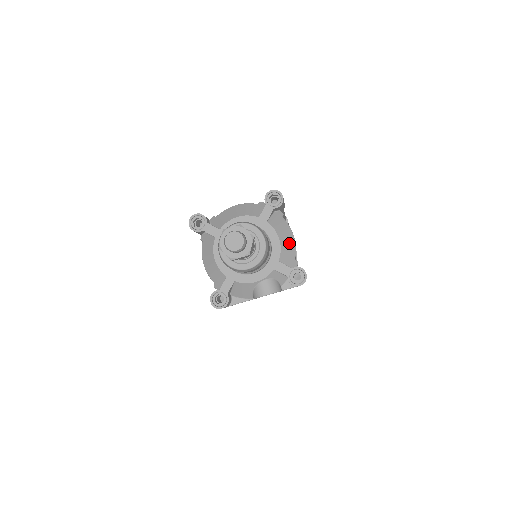
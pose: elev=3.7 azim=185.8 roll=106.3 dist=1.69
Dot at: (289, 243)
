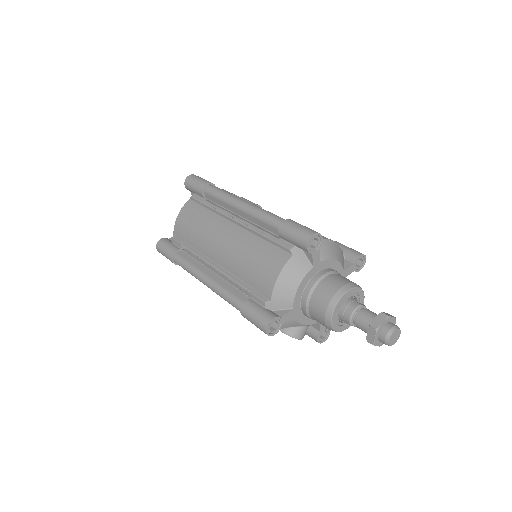
Dot at: occluded
